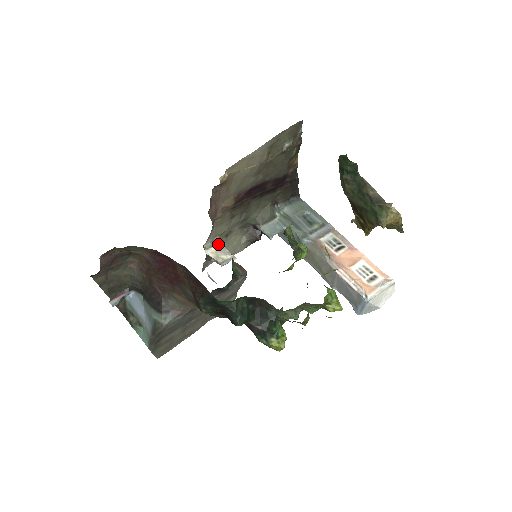
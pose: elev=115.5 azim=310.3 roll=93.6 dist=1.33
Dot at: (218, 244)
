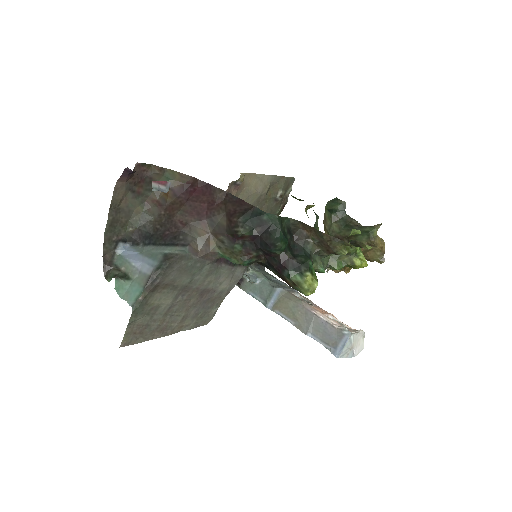
Dot at: occluded
